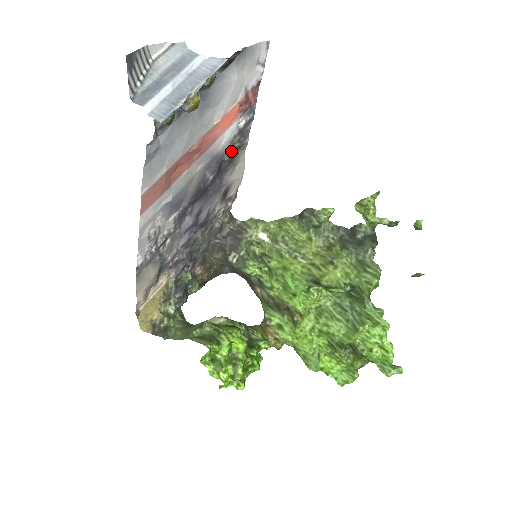
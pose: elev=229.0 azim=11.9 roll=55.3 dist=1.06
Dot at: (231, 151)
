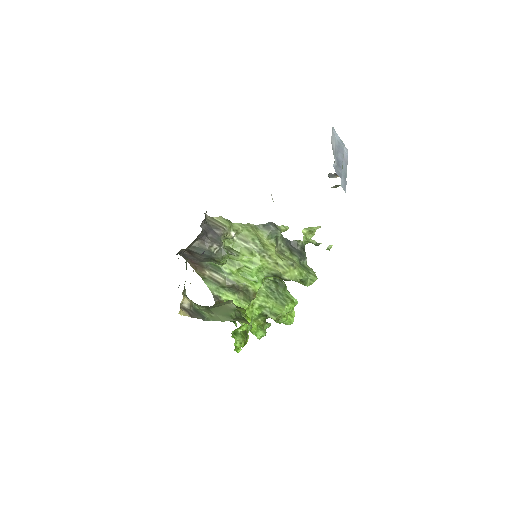
Dot at: occluded
